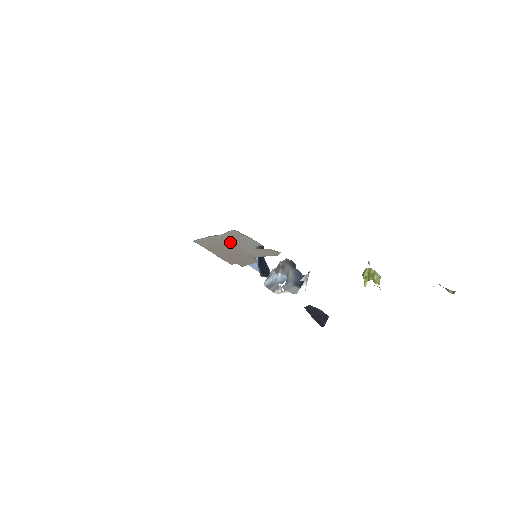
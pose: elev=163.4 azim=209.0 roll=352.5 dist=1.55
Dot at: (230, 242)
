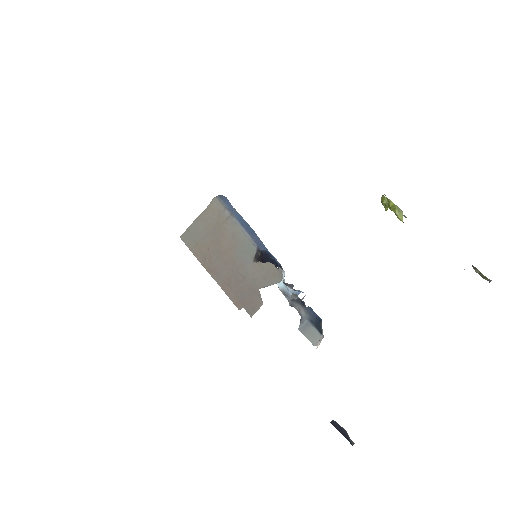
Dot at: (221, 243)
